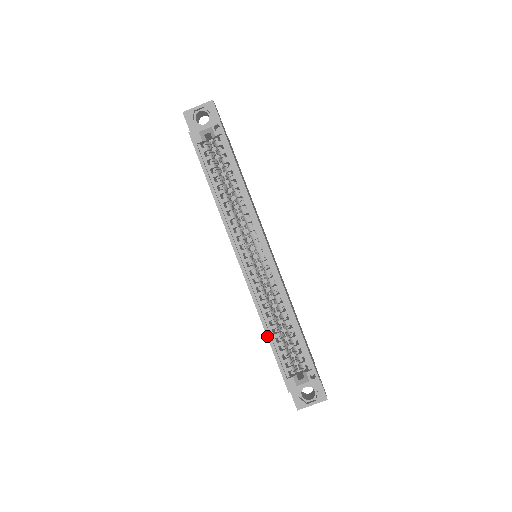
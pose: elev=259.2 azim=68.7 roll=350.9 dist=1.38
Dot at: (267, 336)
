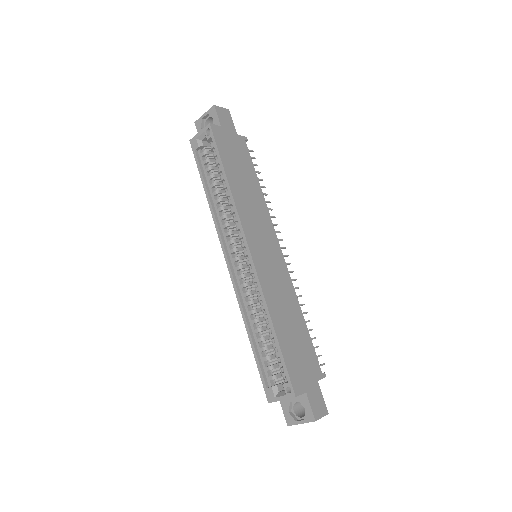
Dot at: (249, 339)
